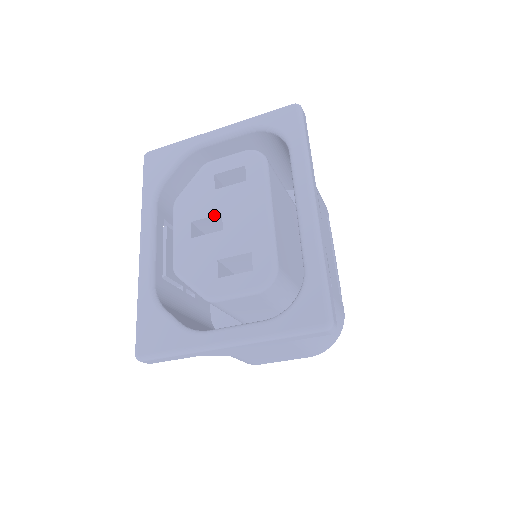
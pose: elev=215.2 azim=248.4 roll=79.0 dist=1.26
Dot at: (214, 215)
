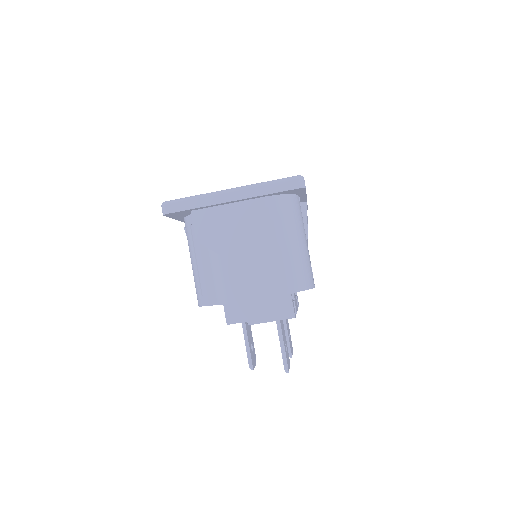
Dot at: occluded
